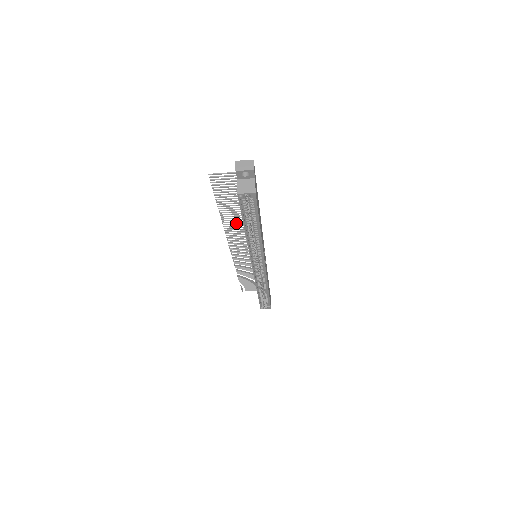
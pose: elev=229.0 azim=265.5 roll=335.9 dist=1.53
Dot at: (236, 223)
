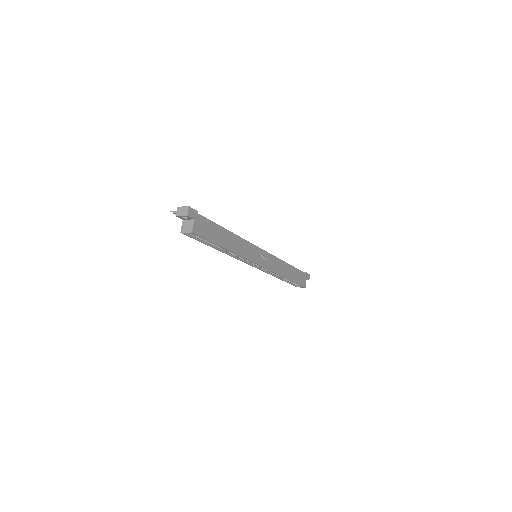
Dot at: occluded
